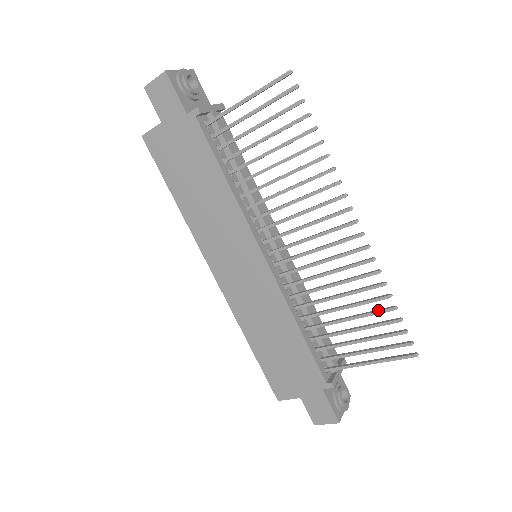
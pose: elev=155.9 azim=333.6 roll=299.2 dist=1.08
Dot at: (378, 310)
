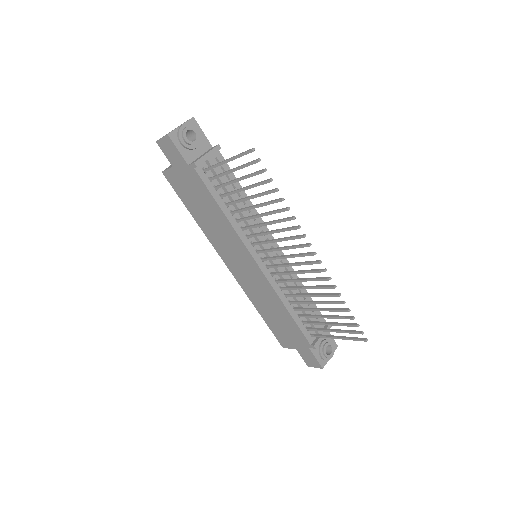
Dot at: (338, 309)
